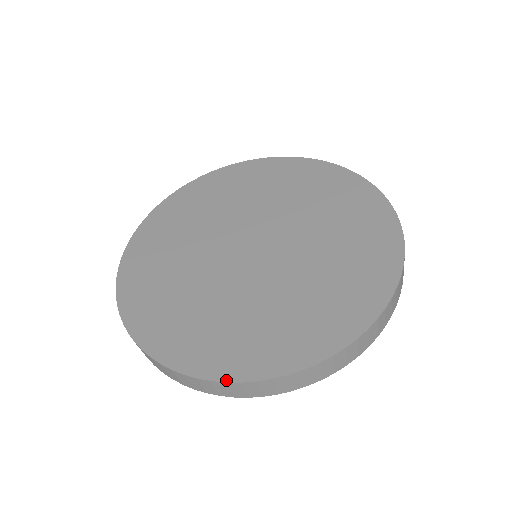
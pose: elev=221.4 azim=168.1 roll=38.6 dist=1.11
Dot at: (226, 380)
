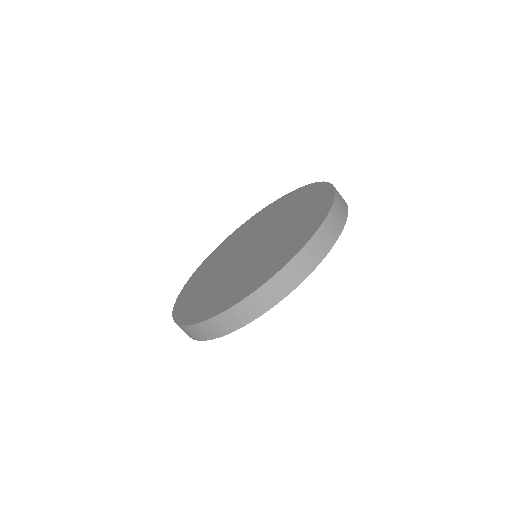
Dot at: (185, 324)
